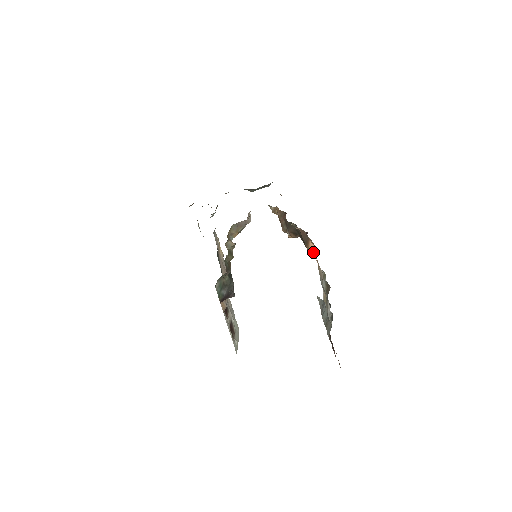
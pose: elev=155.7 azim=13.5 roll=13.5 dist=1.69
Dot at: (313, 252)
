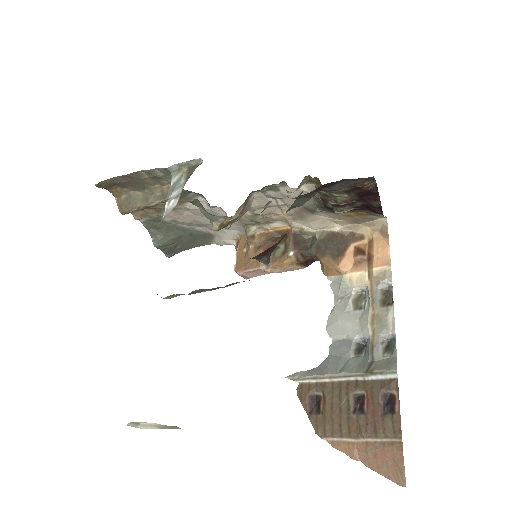
Dot at: (349, 263)
